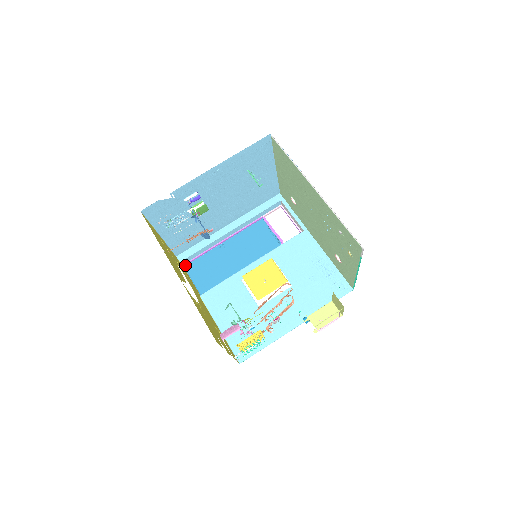
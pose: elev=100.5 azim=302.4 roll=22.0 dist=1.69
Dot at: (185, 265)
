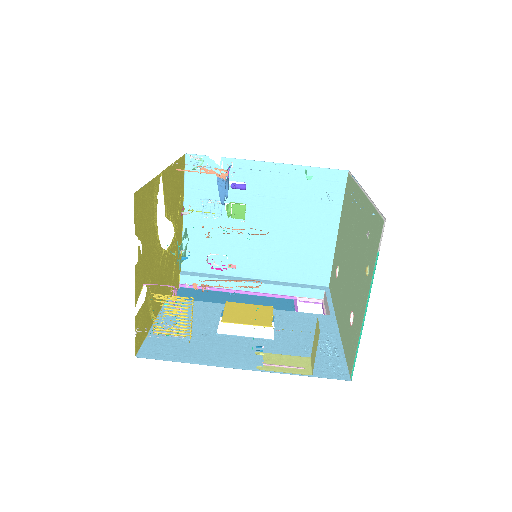
Dot at: (182, 286)
